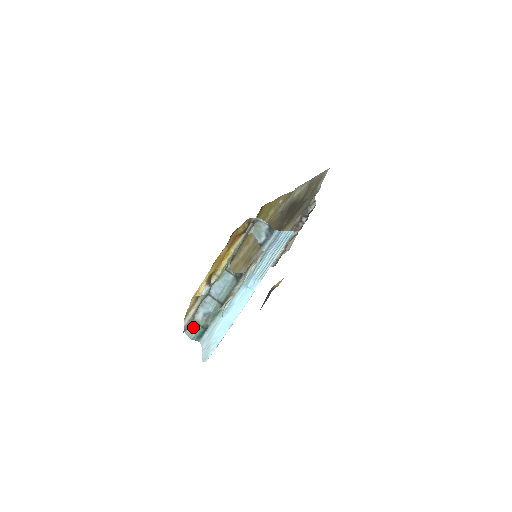
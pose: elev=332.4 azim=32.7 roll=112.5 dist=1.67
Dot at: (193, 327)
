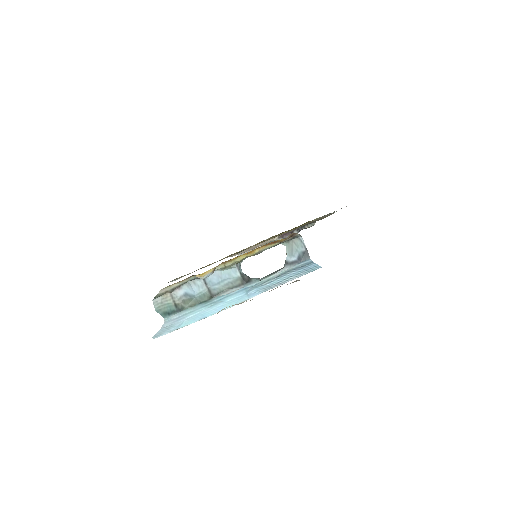
Dot at: (166, 300)
